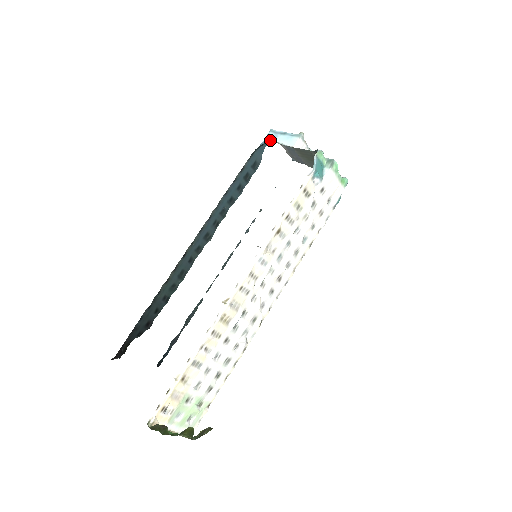
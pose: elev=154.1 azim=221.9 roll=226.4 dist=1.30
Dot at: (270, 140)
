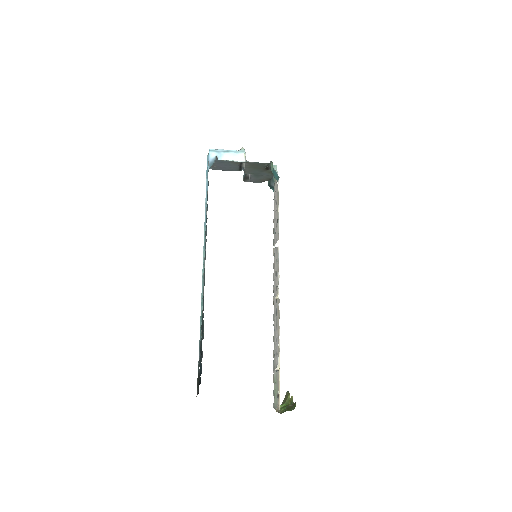
Dot at: (218, 159)
